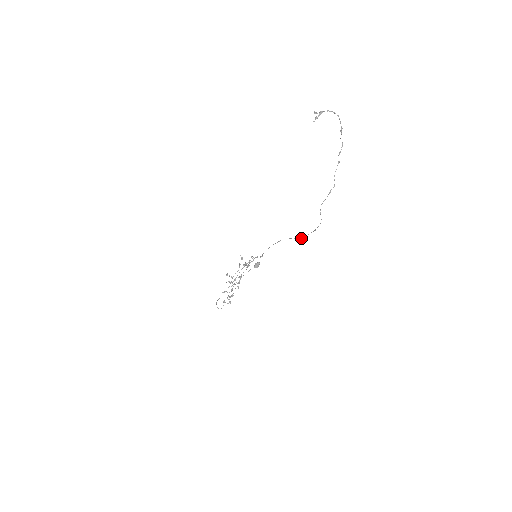
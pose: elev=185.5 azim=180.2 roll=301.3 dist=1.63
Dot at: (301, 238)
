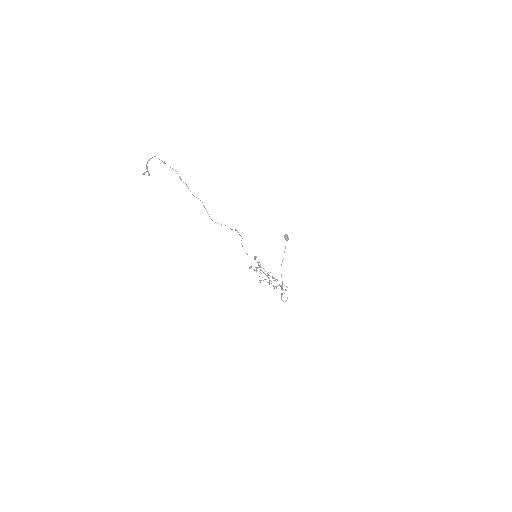
Dot at: occluded
